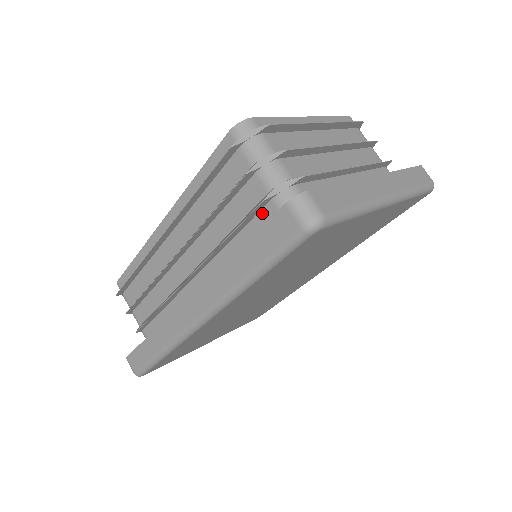
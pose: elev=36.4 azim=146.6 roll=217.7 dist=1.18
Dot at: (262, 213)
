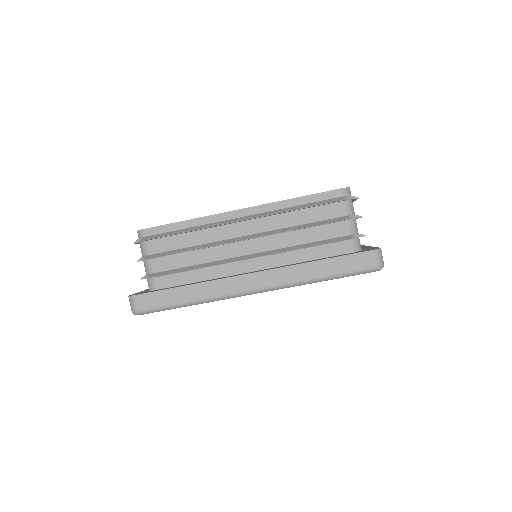
Dot at: (337, 244)
